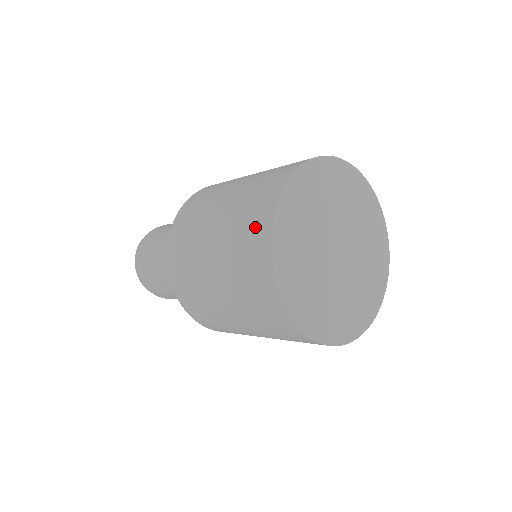
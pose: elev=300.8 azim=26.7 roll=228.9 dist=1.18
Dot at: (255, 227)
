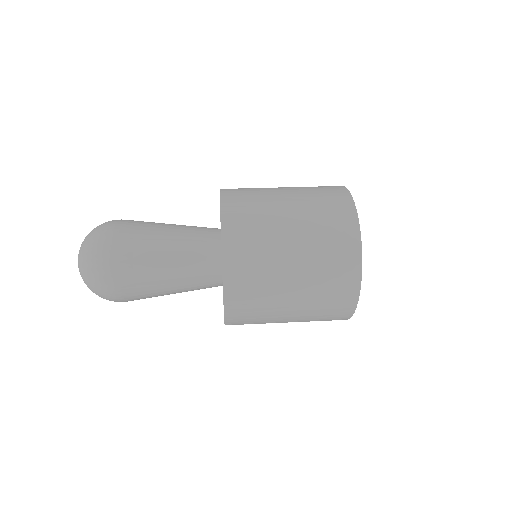
Dot at: (338, 205)
